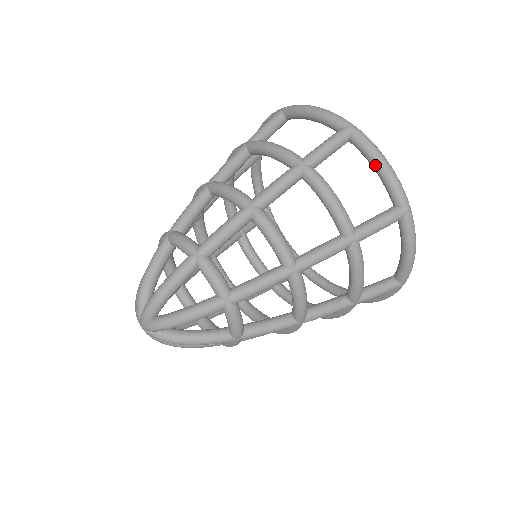
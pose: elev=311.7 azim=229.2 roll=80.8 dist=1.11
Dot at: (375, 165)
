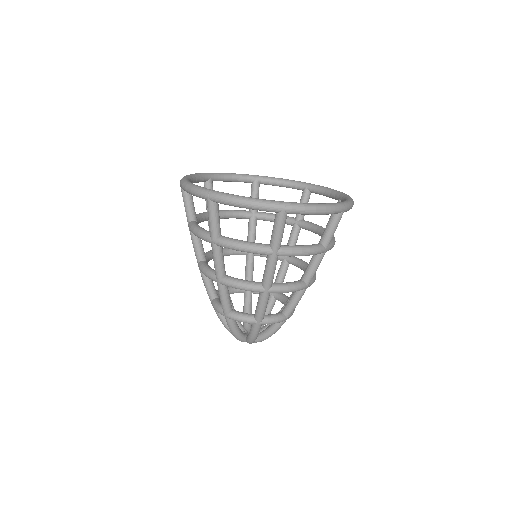
Dot at: occluded
